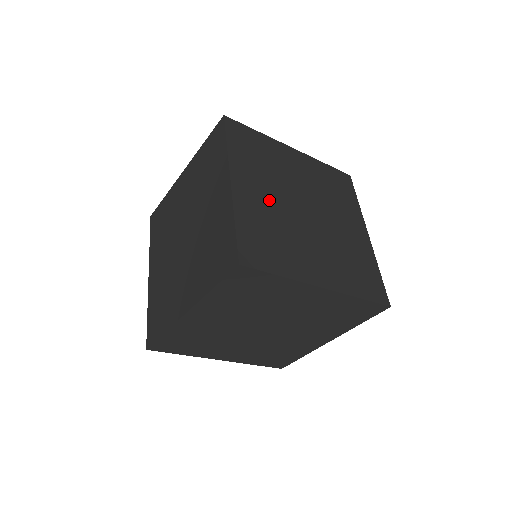
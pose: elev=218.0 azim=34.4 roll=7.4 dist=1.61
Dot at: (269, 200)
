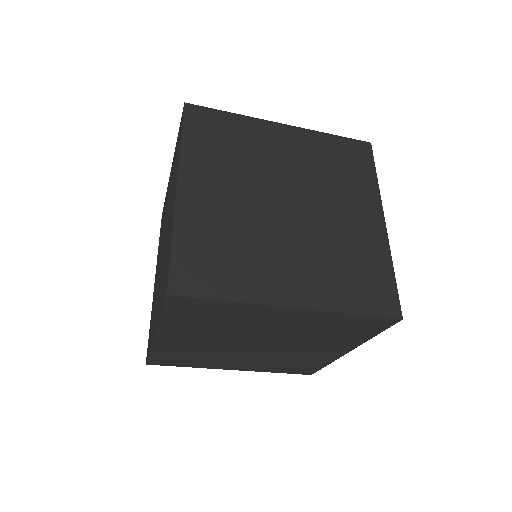
Dot at: (230, 201)
